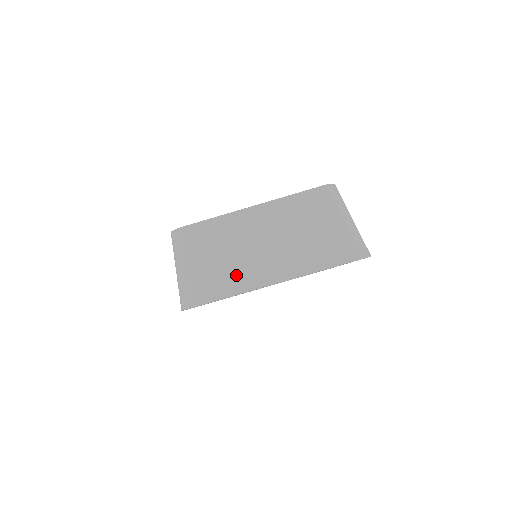
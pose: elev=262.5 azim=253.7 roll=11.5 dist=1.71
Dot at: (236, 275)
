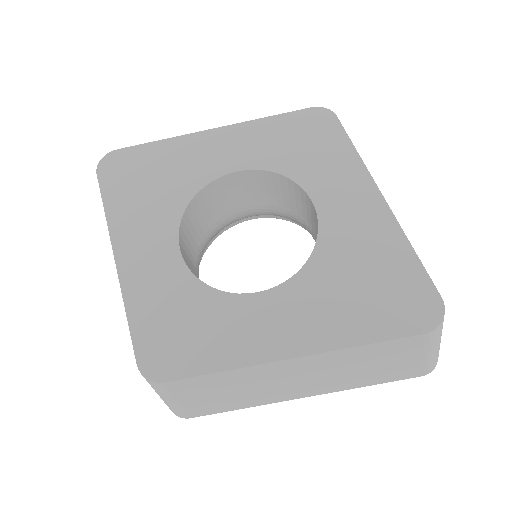
Dot at: (252, 400)
